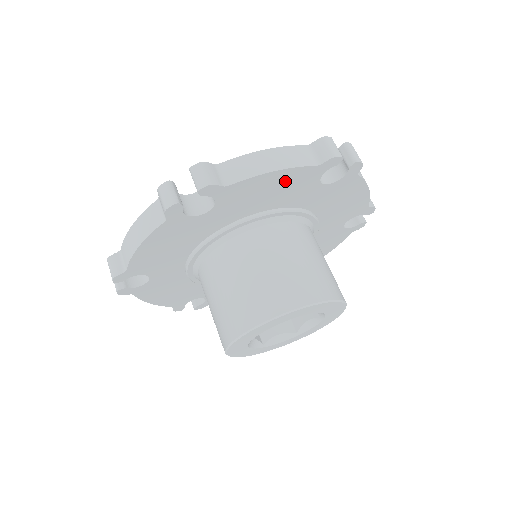
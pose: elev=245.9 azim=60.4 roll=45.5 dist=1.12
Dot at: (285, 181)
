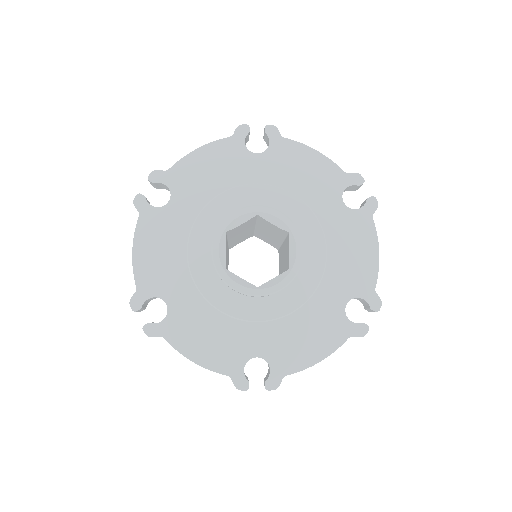
Dot at: occluded
